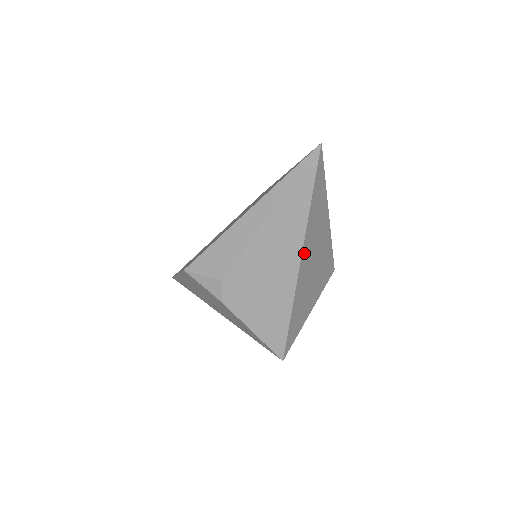
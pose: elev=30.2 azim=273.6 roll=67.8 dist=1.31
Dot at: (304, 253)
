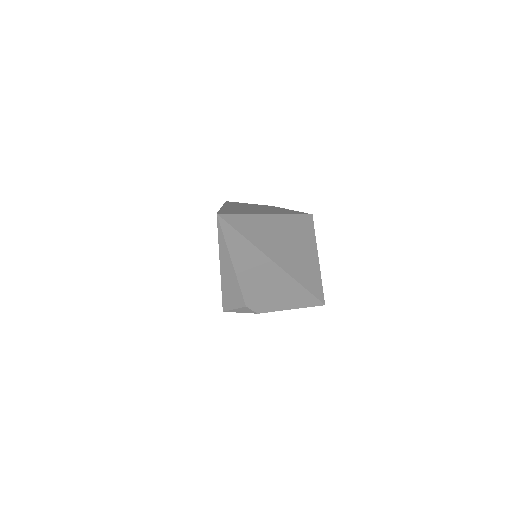
Dot at: (274, 257)
